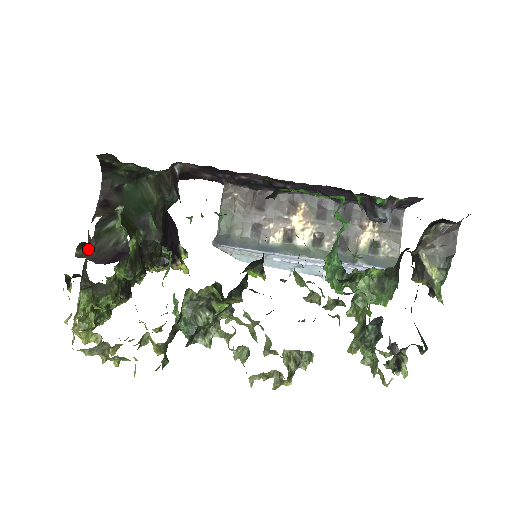
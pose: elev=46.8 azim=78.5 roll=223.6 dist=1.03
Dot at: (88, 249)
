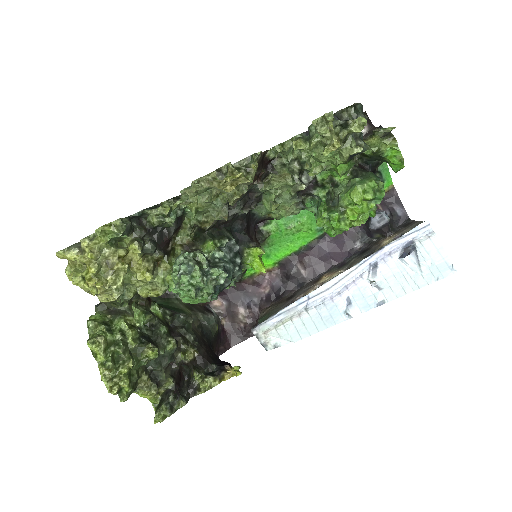
Dot at: occluded
